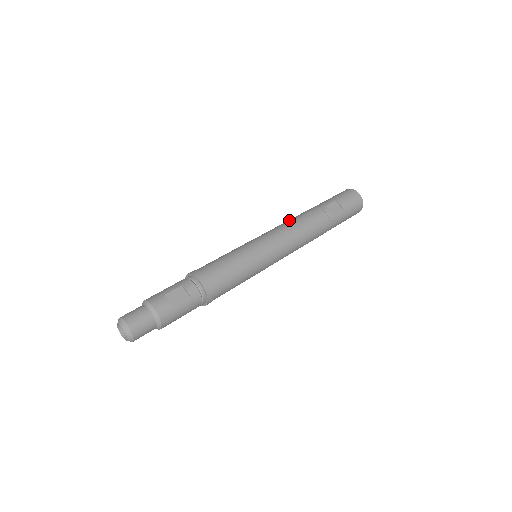
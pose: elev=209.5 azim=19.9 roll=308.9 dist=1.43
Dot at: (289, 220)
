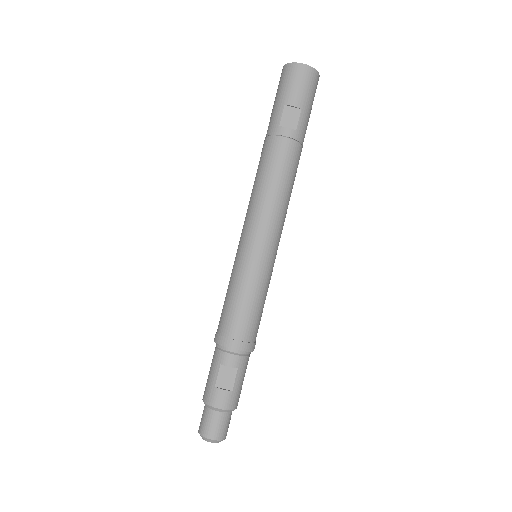
Dot at: (255, 184)
